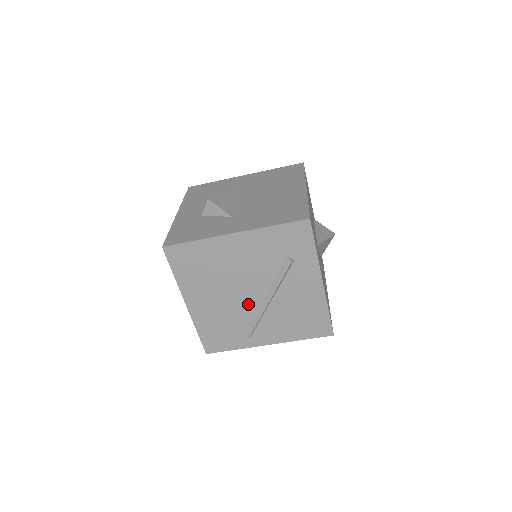
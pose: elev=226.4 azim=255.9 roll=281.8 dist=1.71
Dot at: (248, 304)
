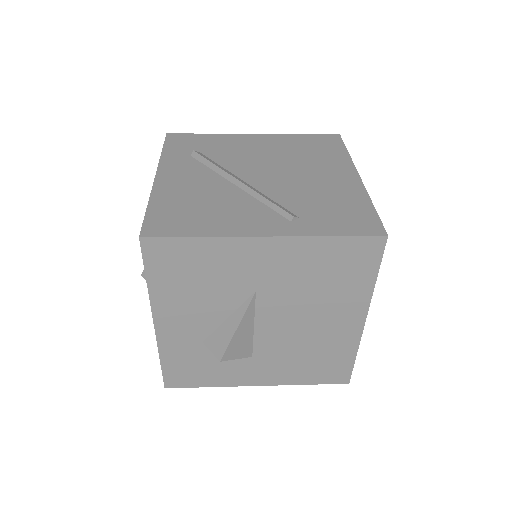
Dot at: occluded
